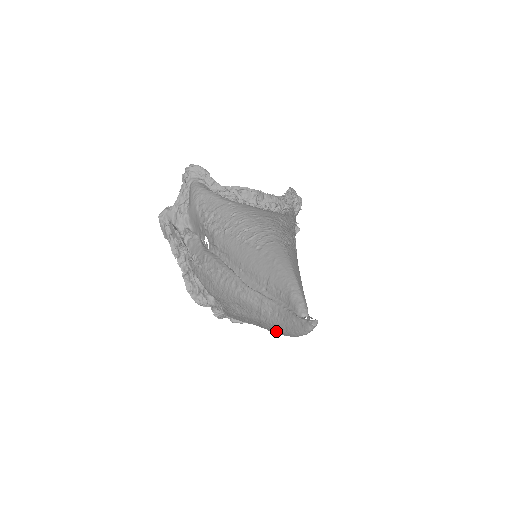
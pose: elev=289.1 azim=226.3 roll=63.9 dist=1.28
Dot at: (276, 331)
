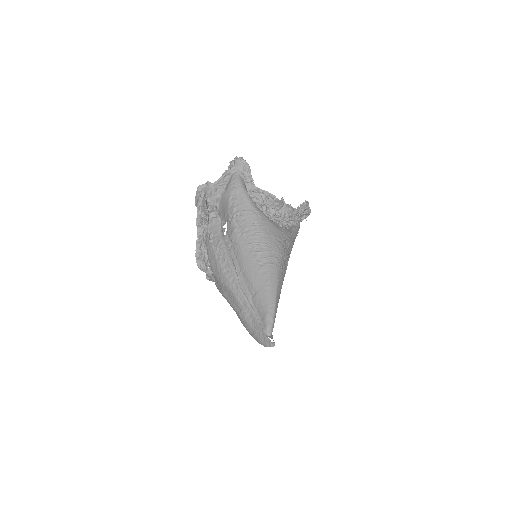
Dot at: (246, 328)
